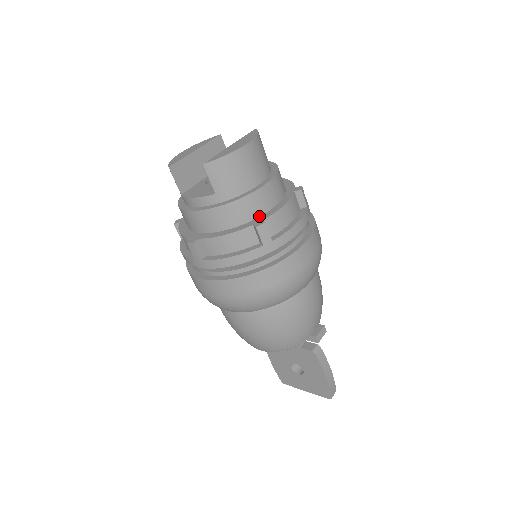
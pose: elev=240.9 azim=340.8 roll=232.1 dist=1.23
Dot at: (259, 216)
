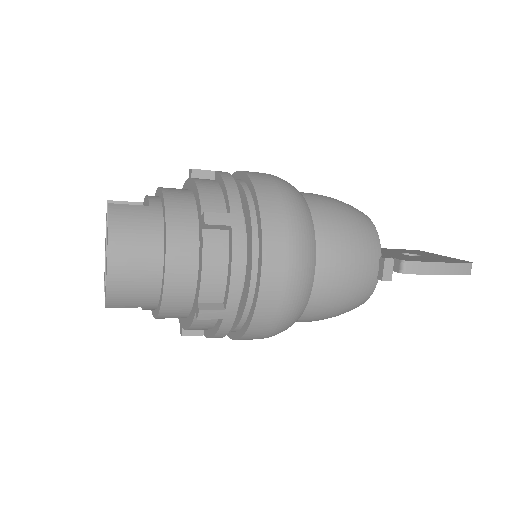
Dot at: (195, 293)
